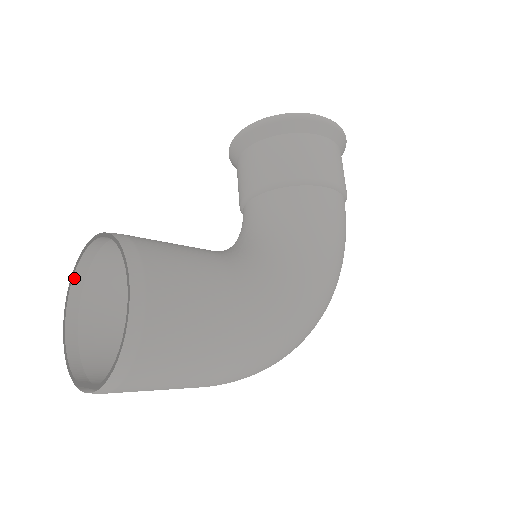
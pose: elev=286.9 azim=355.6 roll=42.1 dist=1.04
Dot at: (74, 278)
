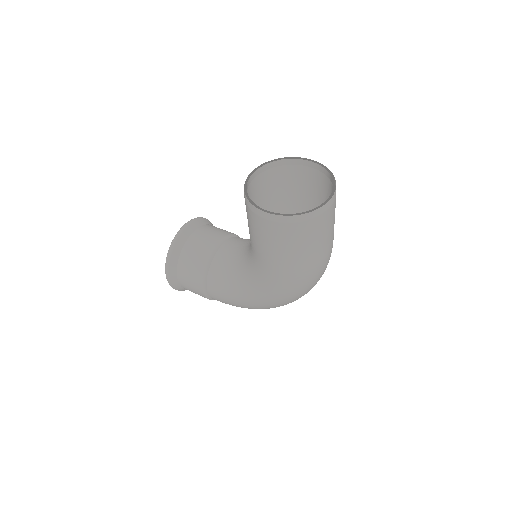
Dot at: (249, 198)
